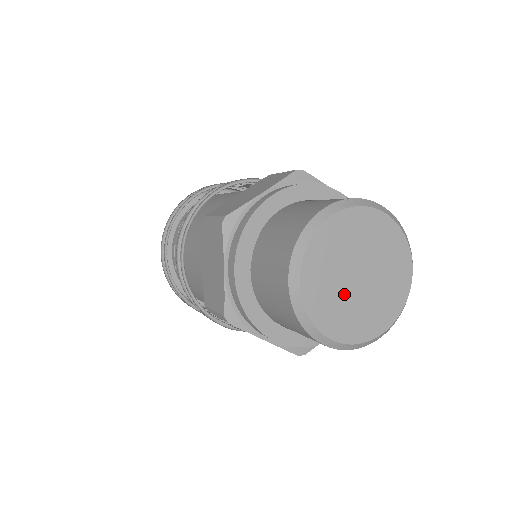
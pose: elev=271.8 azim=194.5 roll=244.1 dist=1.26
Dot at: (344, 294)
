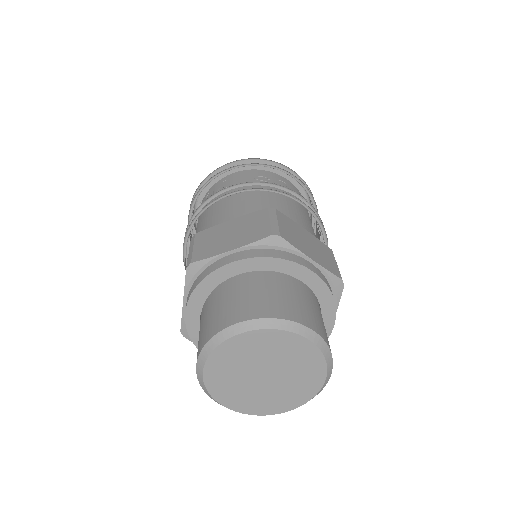
Dot at: (246, 384)
